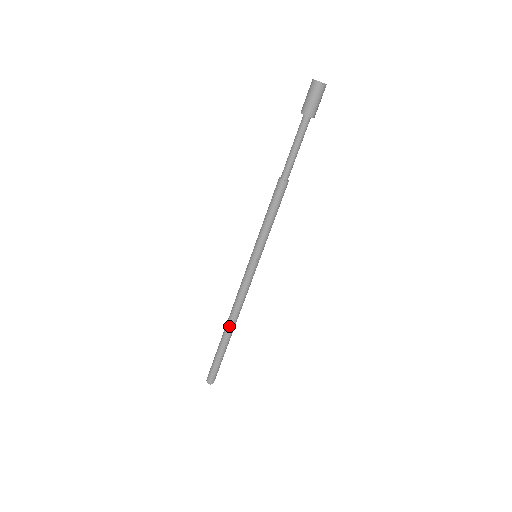
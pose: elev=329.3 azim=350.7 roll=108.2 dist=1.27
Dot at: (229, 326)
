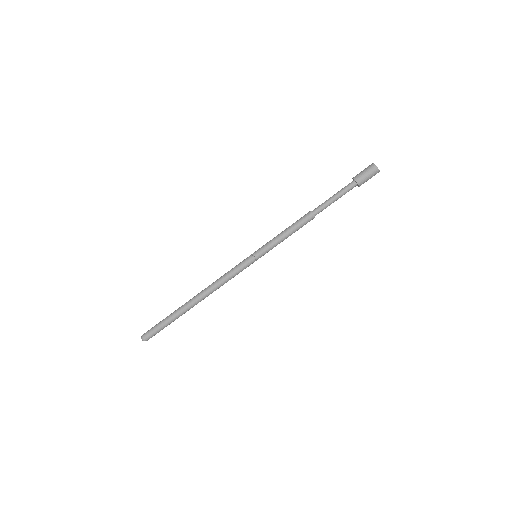
Dot at: (198, 300)
